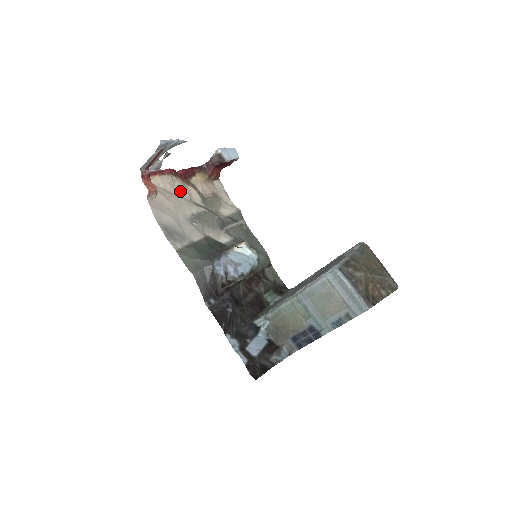
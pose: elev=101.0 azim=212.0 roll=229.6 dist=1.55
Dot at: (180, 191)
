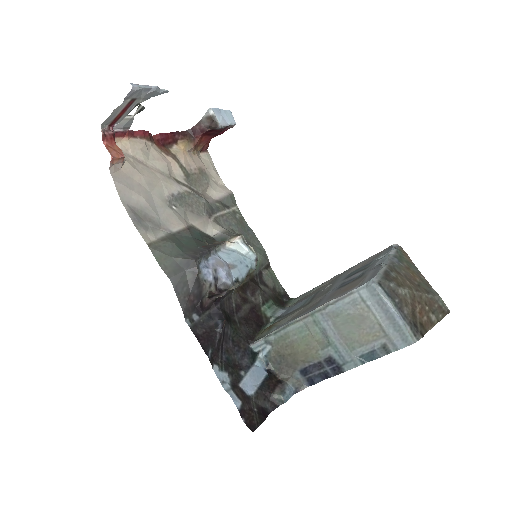
Dot at: (156, 162)
